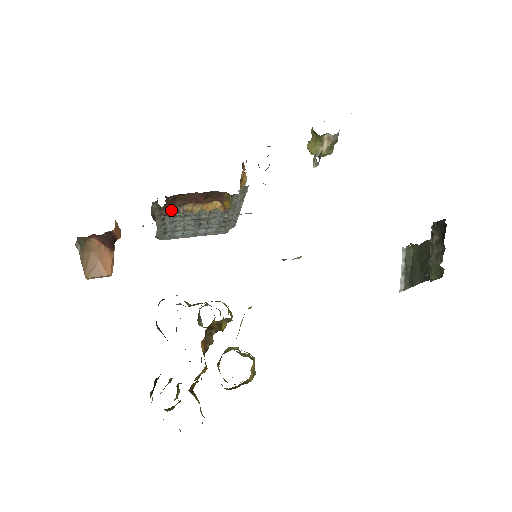
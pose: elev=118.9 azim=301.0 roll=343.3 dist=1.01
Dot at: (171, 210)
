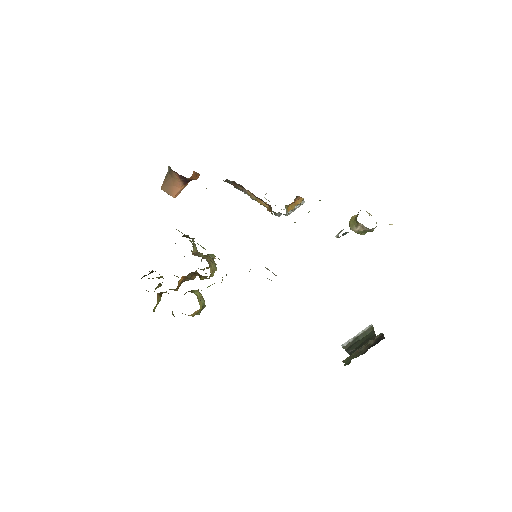
Dot at: (238, 186)
